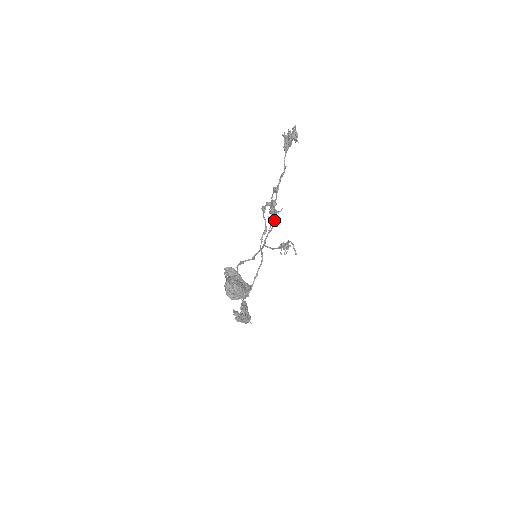
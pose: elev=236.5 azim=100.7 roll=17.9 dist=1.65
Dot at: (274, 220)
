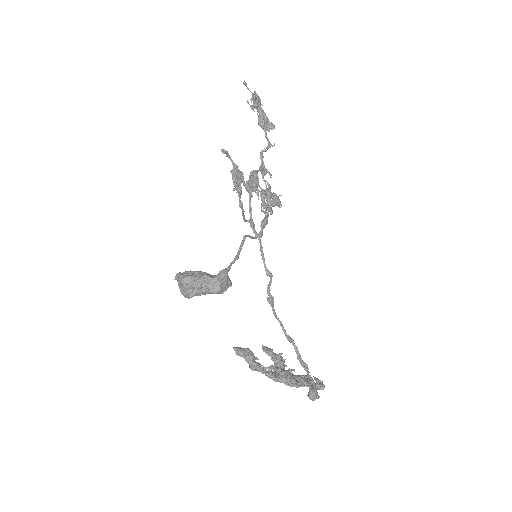
Dot at: occluded
